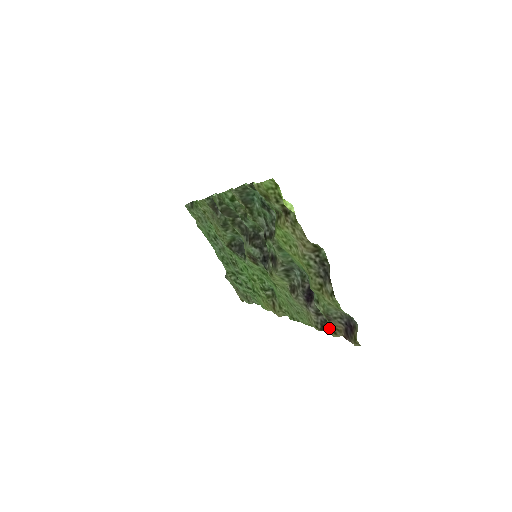
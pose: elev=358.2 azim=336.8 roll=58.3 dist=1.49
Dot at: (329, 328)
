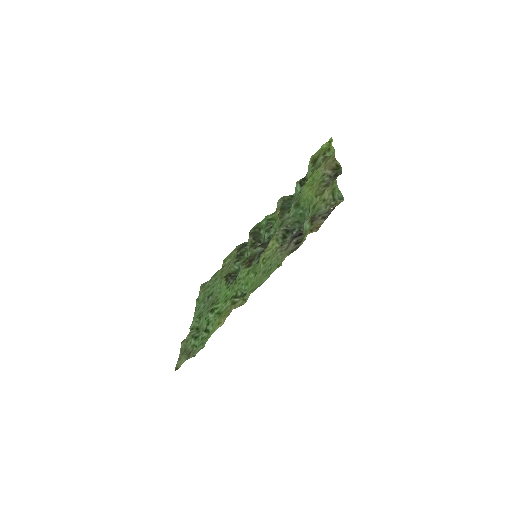
Dot at: (306, 233)
